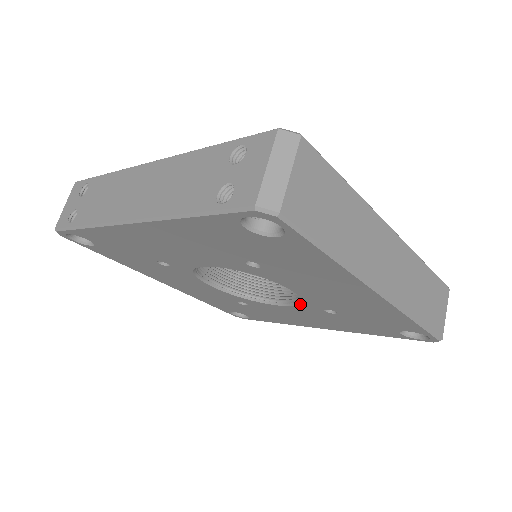
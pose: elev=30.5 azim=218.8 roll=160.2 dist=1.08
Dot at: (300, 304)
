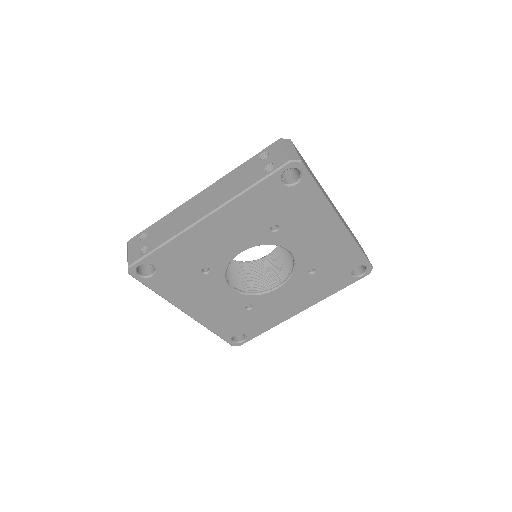
Dot at: (293, 274)
